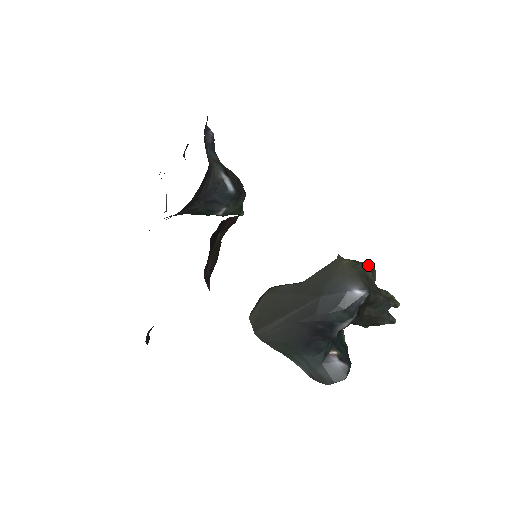
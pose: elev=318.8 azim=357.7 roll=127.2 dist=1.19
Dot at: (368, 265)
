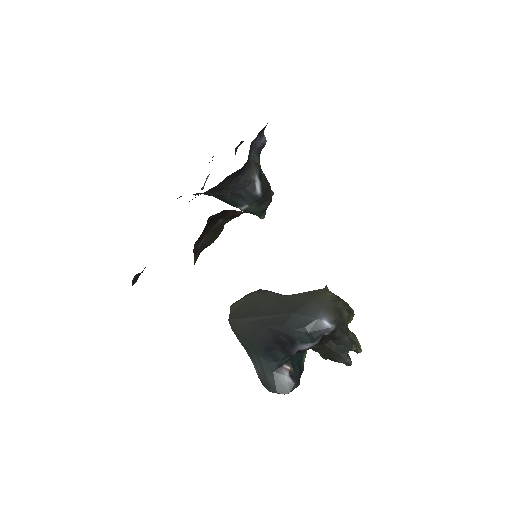
Dot at: (349, 306)
